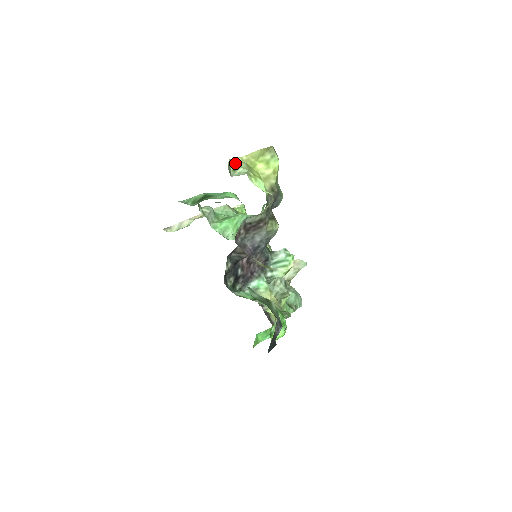
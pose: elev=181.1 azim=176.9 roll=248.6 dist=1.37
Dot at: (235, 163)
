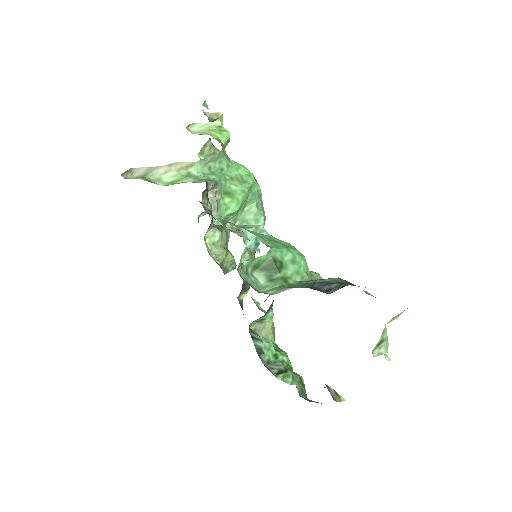
Dot at: (382, 336)
